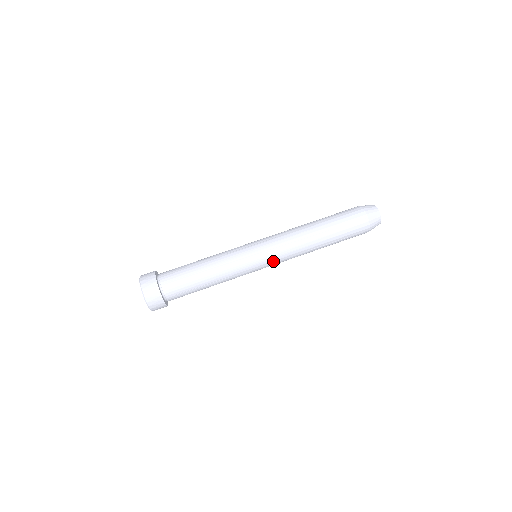
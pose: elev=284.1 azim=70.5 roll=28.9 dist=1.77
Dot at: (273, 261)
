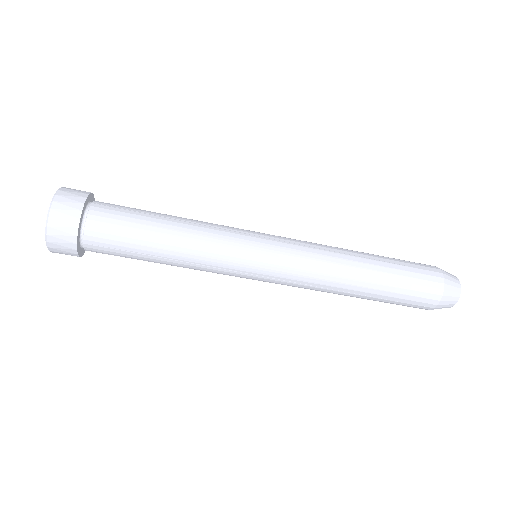
Dot at: occluded
